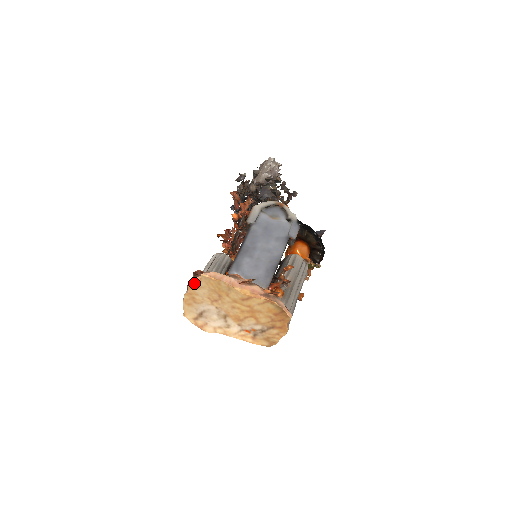
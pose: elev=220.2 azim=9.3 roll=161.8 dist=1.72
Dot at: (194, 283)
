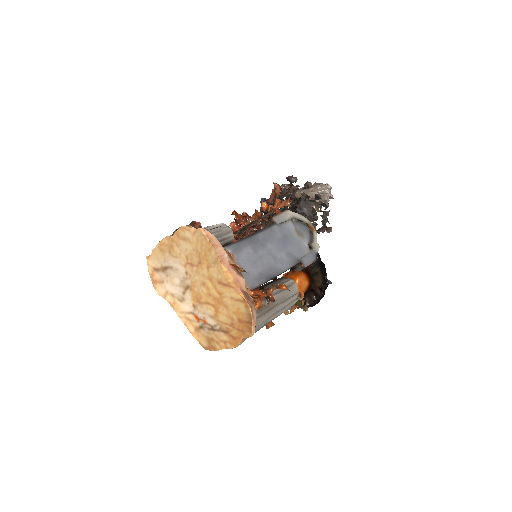
Dot at: (185, 231)
